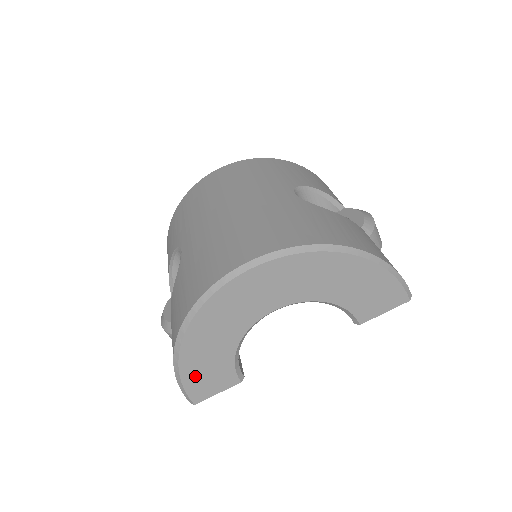
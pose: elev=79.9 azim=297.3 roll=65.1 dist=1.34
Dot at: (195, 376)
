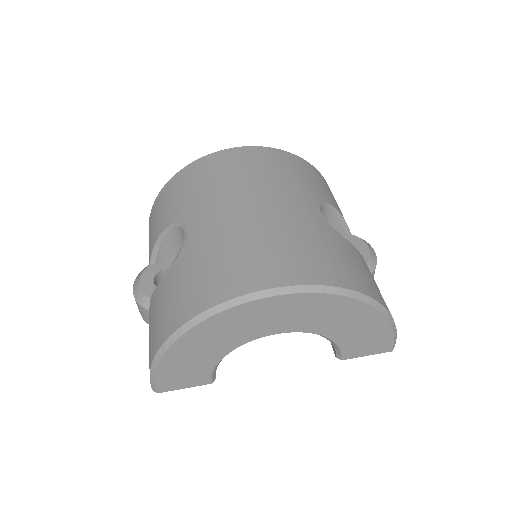
Dot at: (172, 370)
